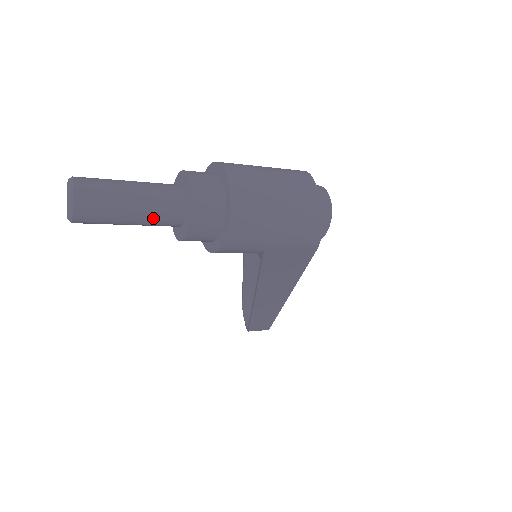
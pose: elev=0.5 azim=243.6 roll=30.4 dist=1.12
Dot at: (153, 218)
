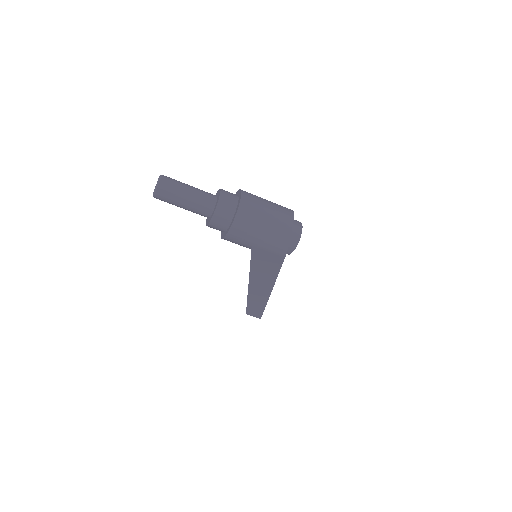
Dot at: (195, 208)
